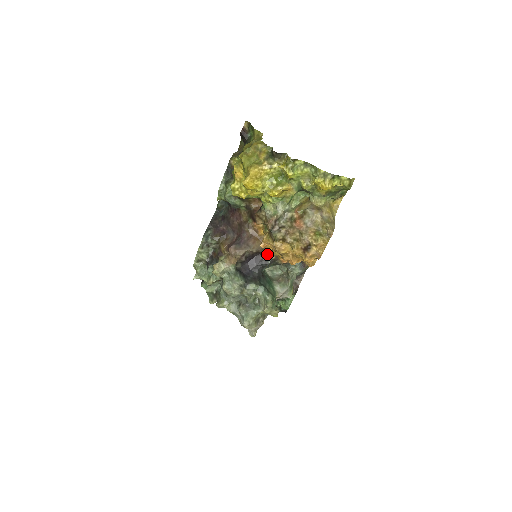
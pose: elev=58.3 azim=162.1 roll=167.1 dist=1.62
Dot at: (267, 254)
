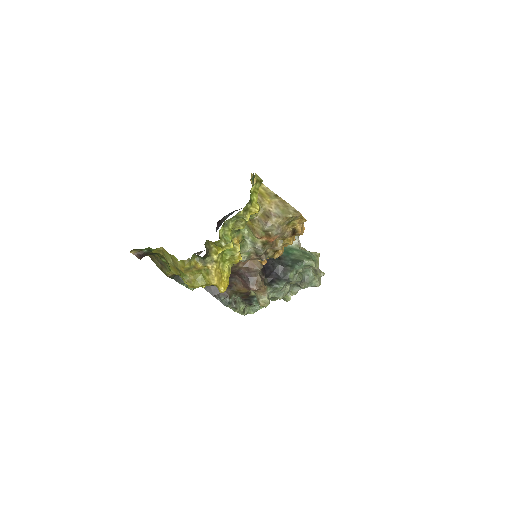
Dot at: occluded
